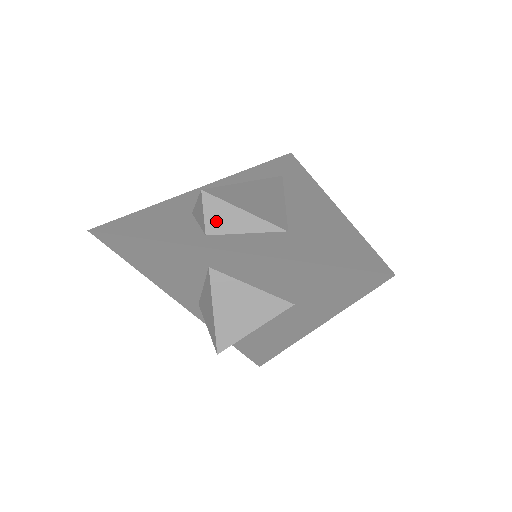
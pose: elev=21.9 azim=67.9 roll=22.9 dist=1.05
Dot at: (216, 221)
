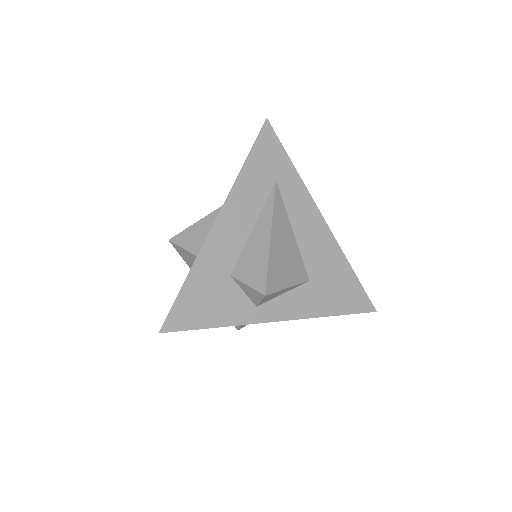
Dot at: (267, 299)
